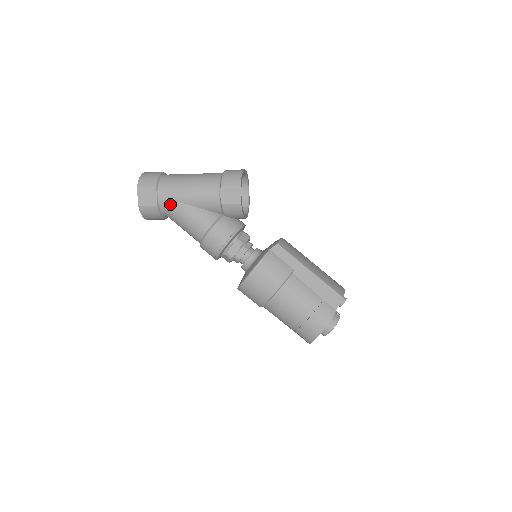
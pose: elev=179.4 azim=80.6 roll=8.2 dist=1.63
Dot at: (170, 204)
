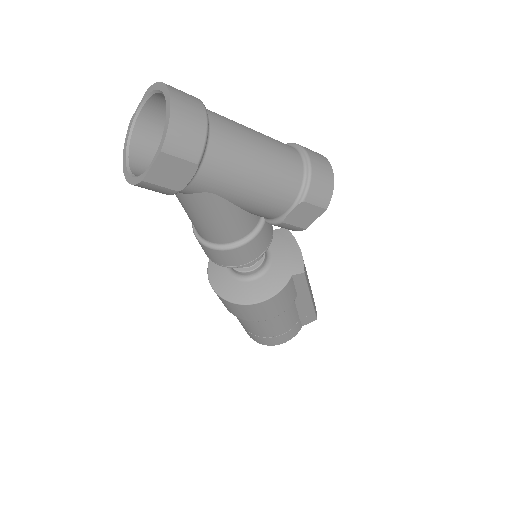
Dot at: (204, 194)
